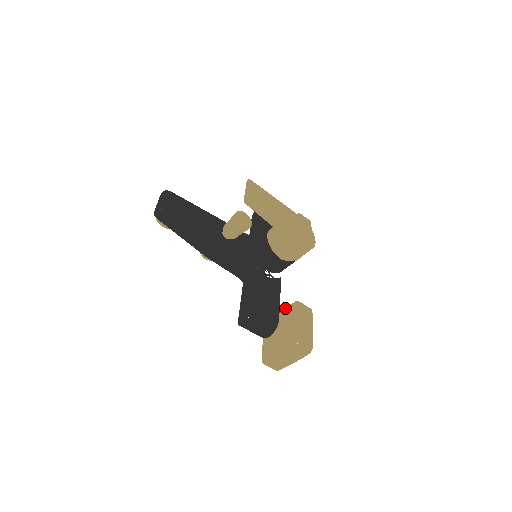
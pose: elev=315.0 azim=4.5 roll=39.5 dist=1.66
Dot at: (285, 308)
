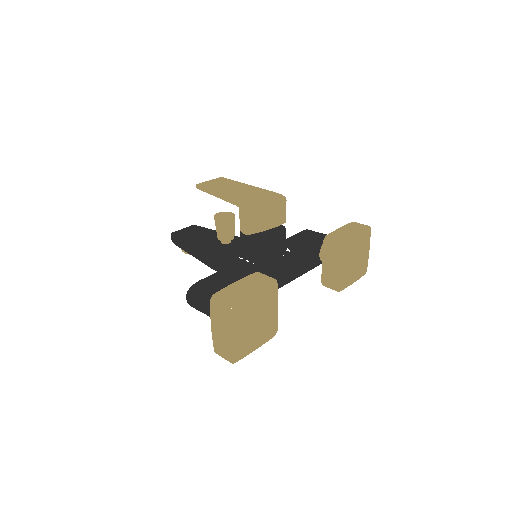
Dot at: (259, 292)
